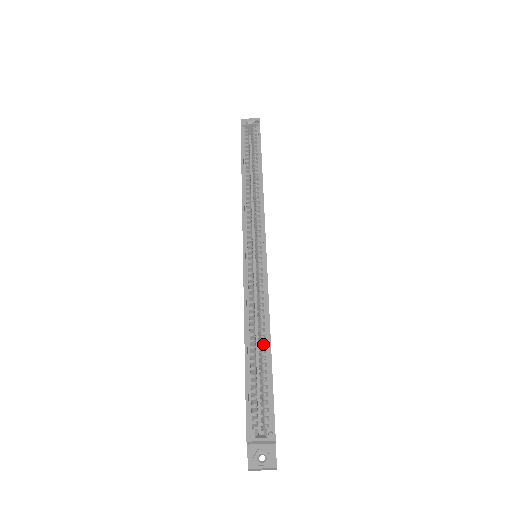
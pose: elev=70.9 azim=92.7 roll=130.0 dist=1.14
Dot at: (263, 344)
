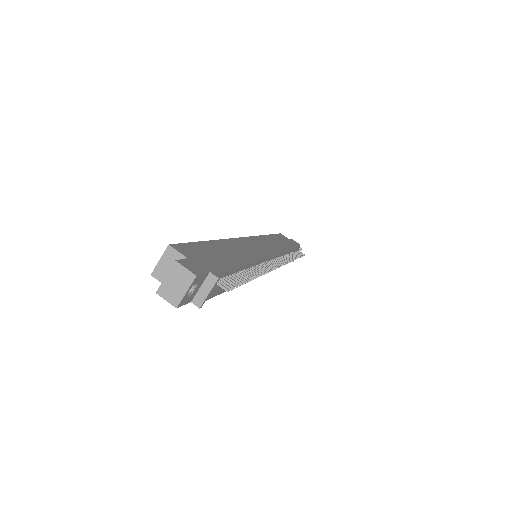
Dot at: occluded
